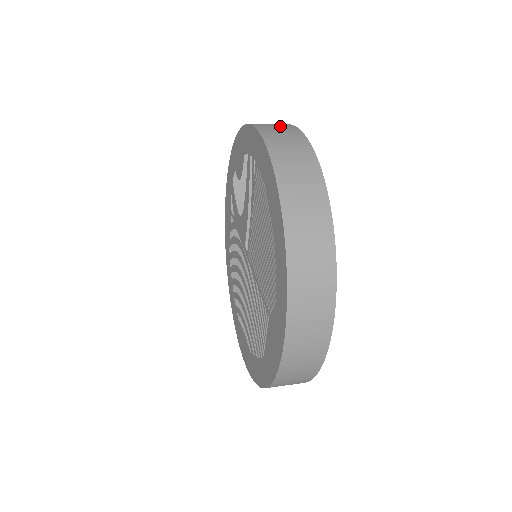
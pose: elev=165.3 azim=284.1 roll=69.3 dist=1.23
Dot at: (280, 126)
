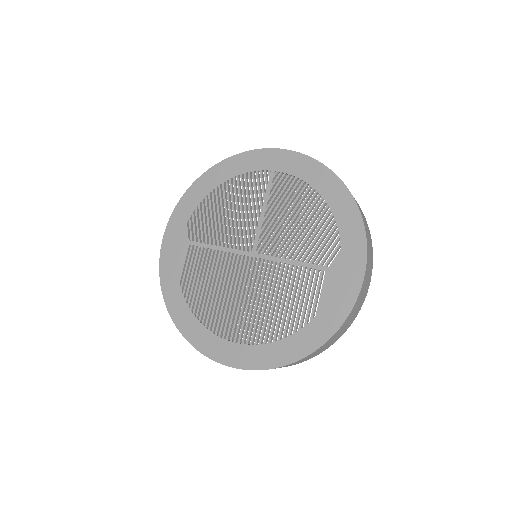
Dot at: occluded
